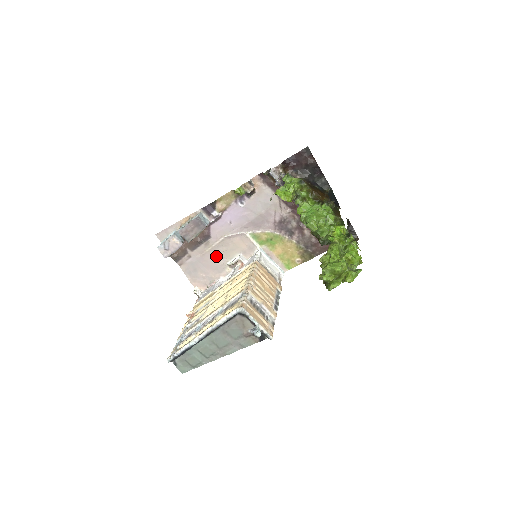
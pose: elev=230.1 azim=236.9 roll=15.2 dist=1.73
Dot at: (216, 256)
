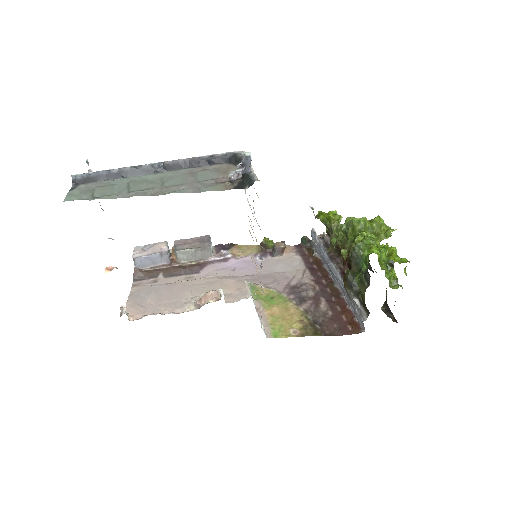
Dot at: (189, 290)
